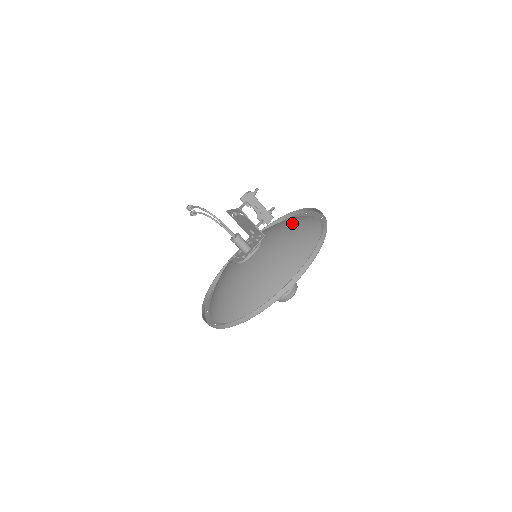
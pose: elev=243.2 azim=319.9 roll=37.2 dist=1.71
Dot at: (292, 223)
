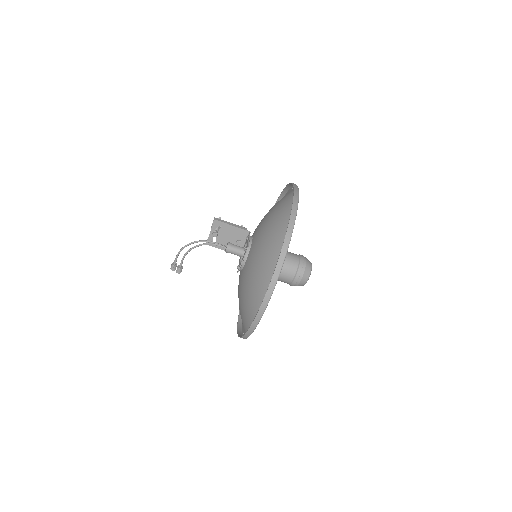
Dot at: occluded
